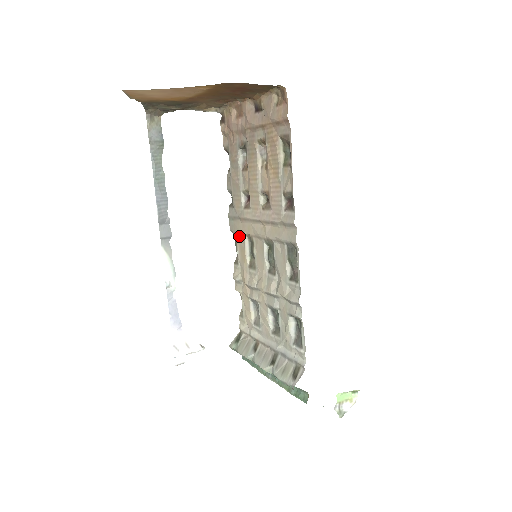
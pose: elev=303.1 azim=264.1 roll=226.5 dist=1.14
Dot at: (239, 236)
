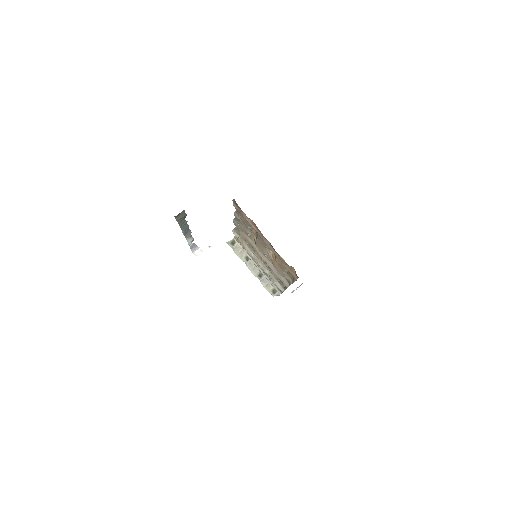
Dot at: (241, 233)
